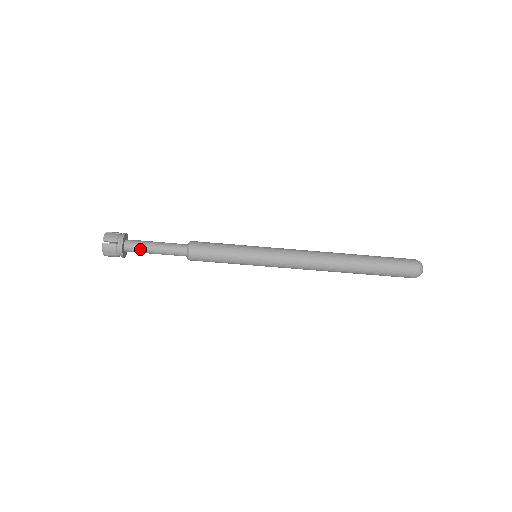
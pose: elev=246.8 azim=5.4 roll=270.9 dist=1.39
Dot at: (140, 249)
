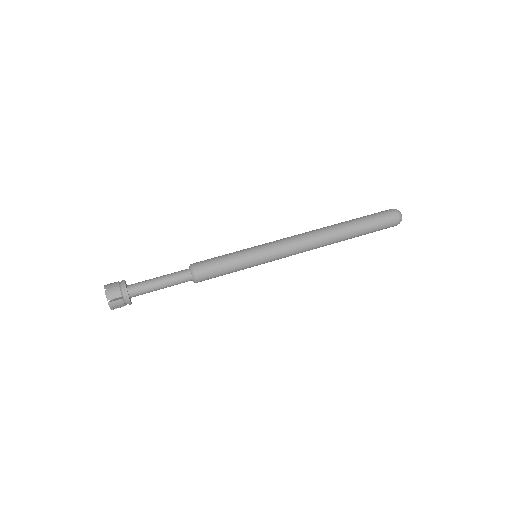
Dot at: (146, 292)
